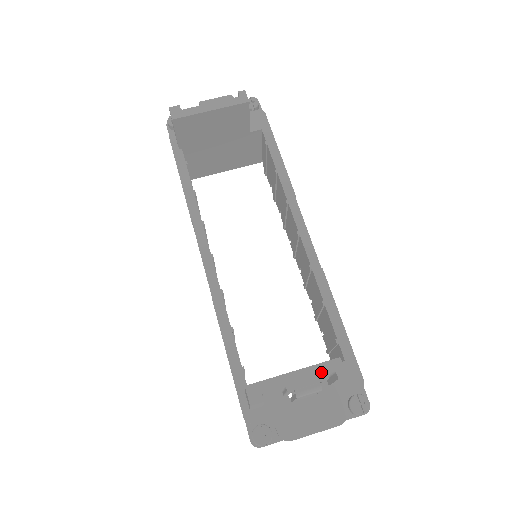
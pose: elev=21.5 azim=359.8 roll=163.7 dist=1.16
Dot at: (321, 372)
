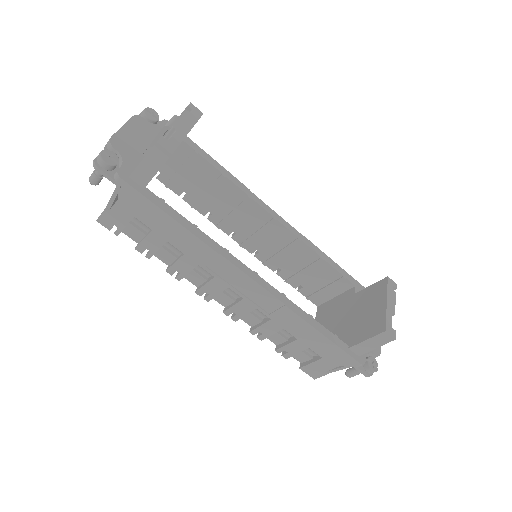
Dot at: (392, 291)
